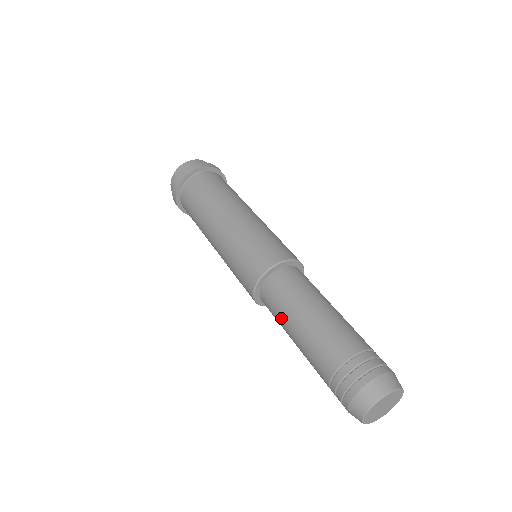
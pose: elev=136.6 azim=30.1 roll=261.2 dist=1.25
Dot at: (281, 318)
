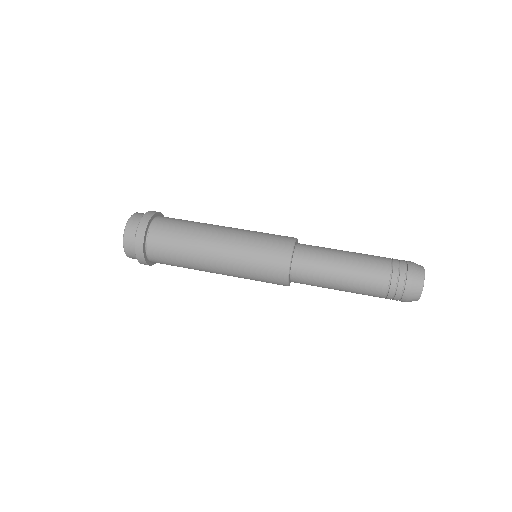
Dot at: (324, 278)
